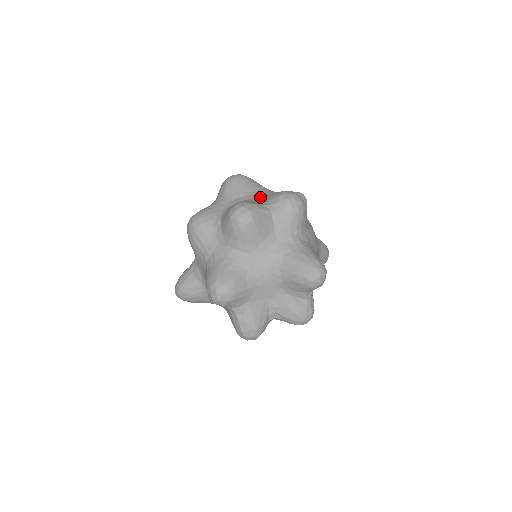
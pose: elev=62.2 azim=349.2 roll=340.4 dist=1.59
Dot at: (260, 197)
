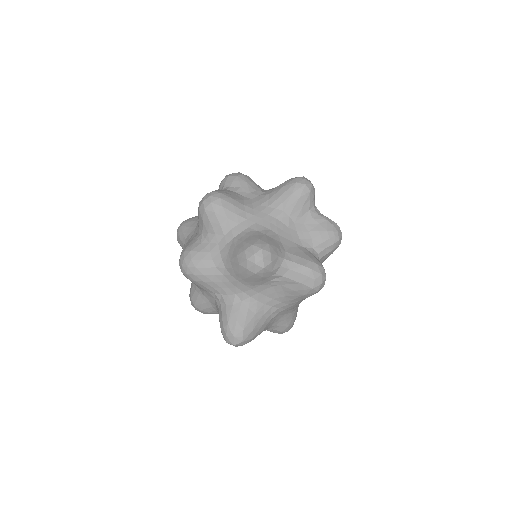
Dot at: occluded
